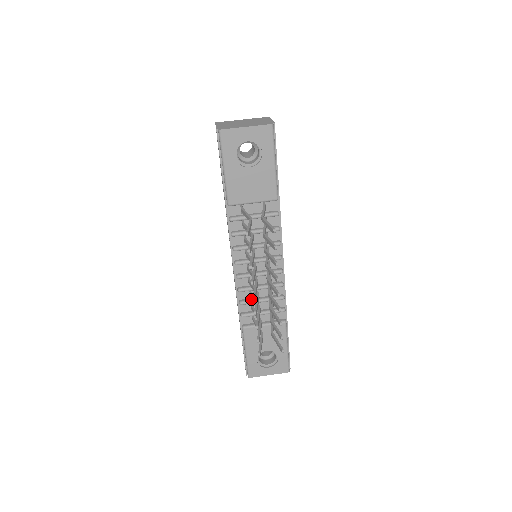
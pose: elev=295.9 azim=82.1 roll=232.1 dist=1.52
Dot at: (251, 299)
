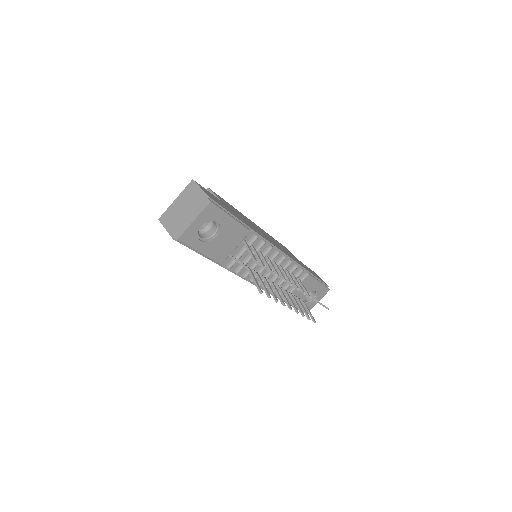
Dot at: occluded
